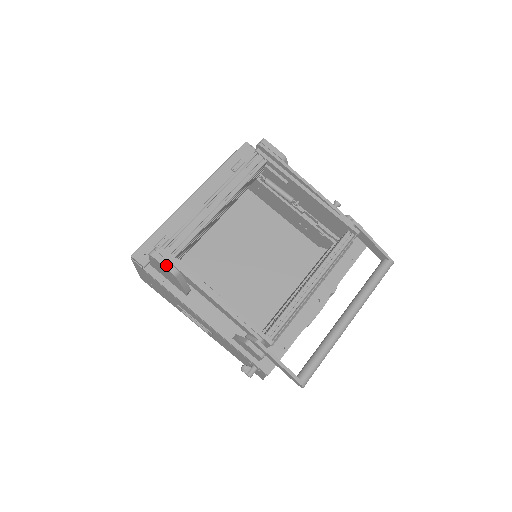
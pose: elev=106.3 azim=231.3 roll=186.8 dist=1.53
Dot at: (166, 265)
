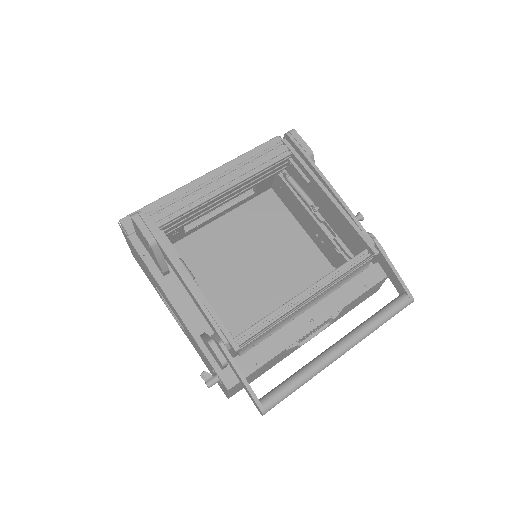
Dot at: (144, 231)
